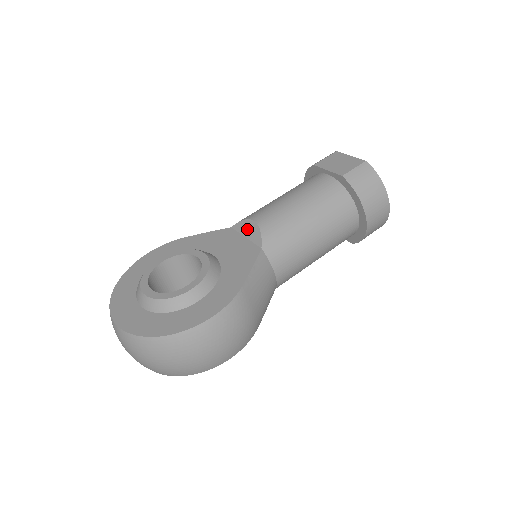
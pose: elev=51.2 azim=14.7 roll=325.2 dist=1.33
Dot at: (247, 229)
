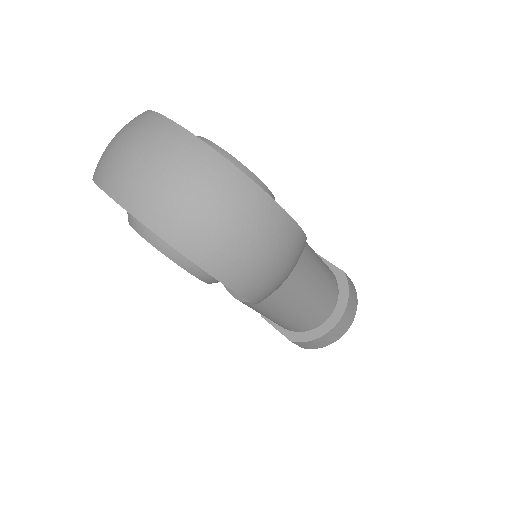
Dot at: occluded
